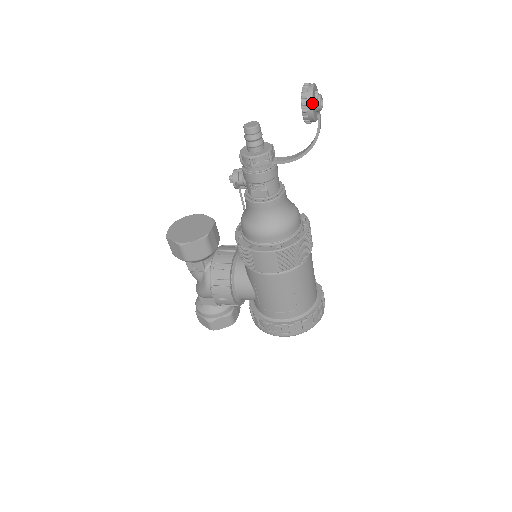
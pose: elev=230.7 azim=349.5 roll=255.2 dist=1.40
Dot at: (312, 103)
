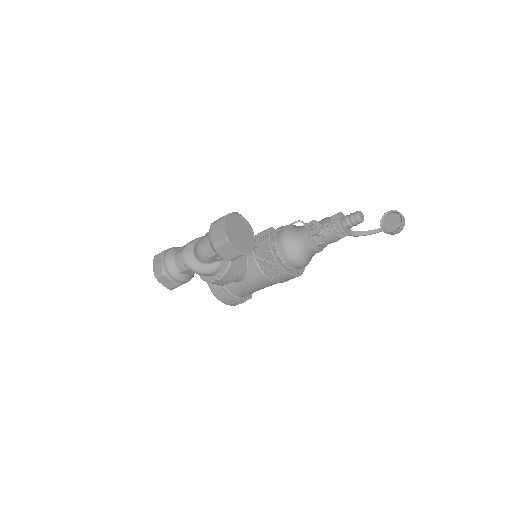
Dot at: occluded
